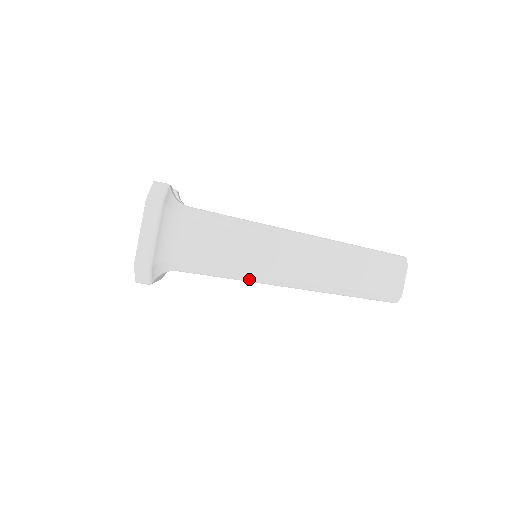
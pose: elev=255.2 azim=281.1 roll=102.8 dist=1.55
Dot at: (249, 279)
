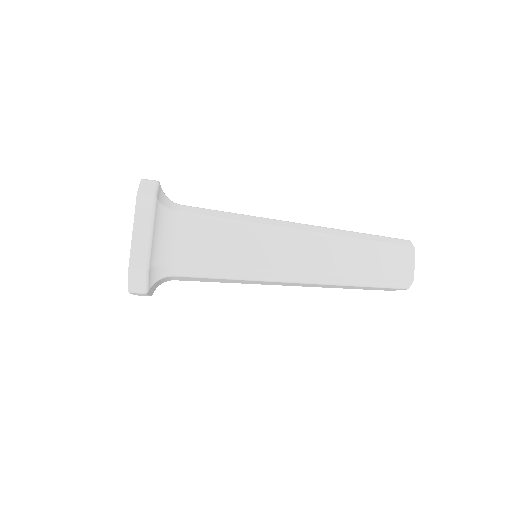
Dot at: (255, 277)
